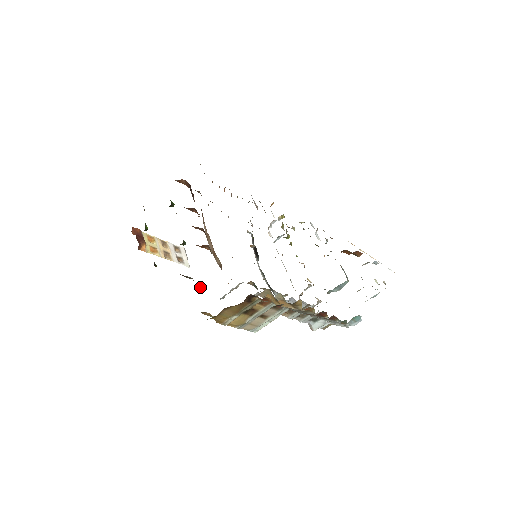
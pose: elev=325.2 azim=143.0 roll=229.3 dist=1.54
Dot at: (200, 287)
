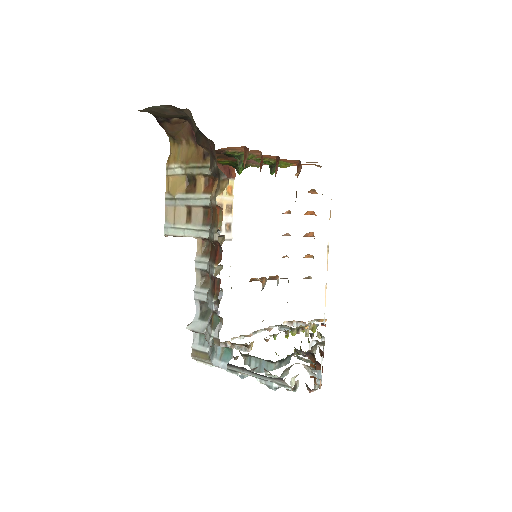
Dot at: occluded
